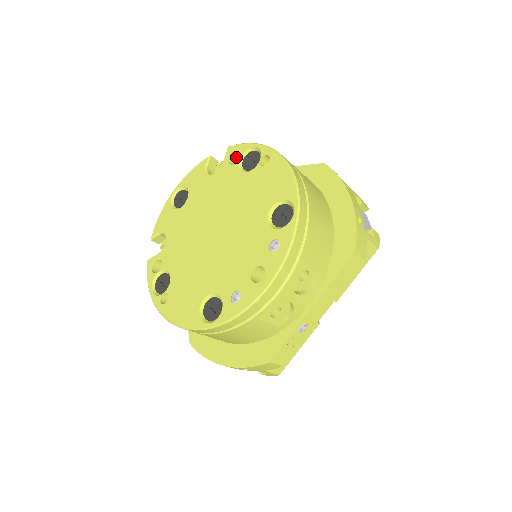
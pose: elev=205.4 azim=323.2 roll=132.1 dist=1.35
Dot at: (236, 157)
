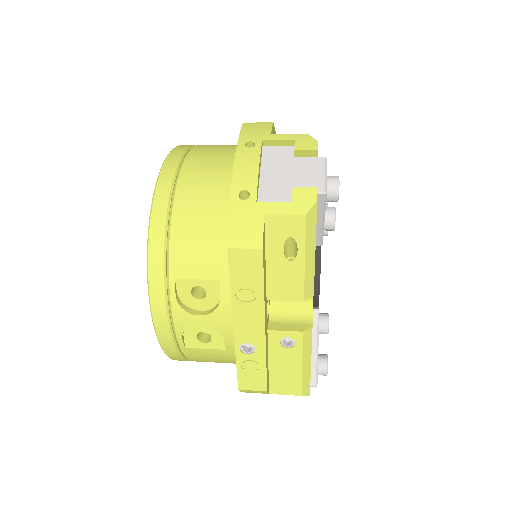
Dot at: occluded
